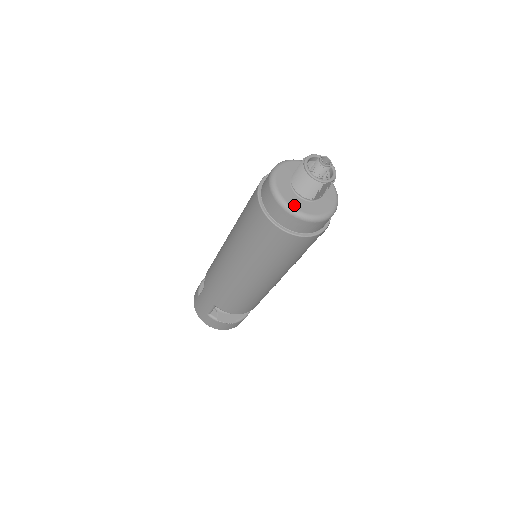
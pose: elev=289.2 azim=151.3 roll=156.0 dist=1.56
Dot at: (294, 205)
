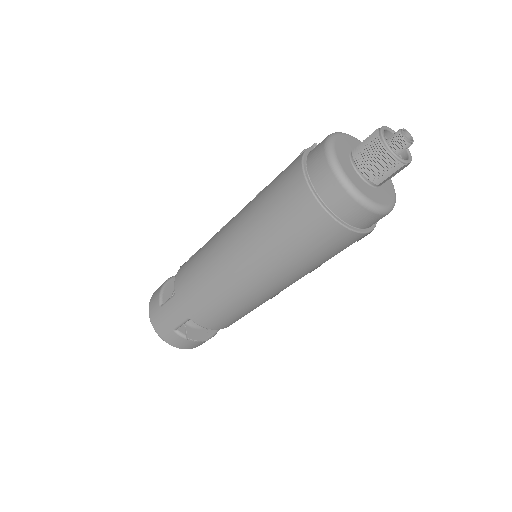
Dot at: (362, 190)
